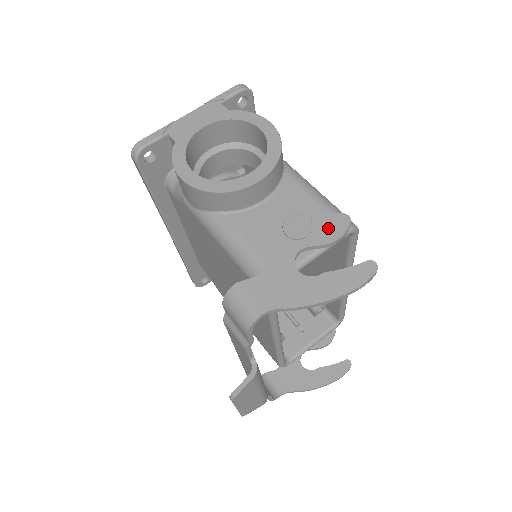
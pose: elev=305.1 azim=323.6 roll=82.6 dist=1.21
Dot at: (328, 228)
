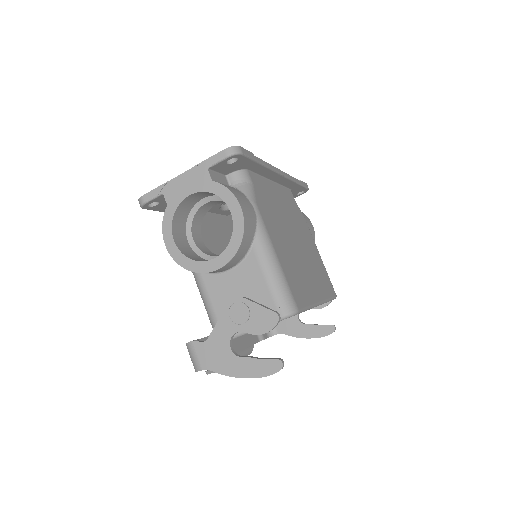
Dot at: (260, 322)
